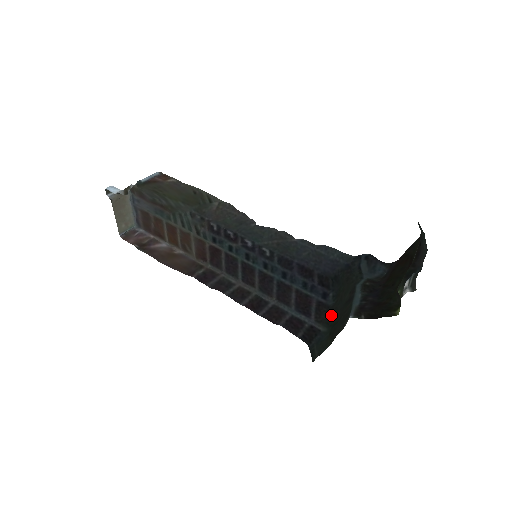
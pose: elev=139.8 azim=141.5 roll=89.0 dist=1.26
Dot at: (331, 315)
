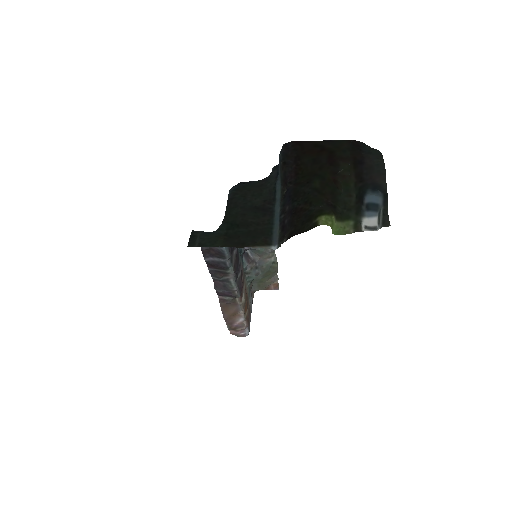
Dot at: (229, 210)
